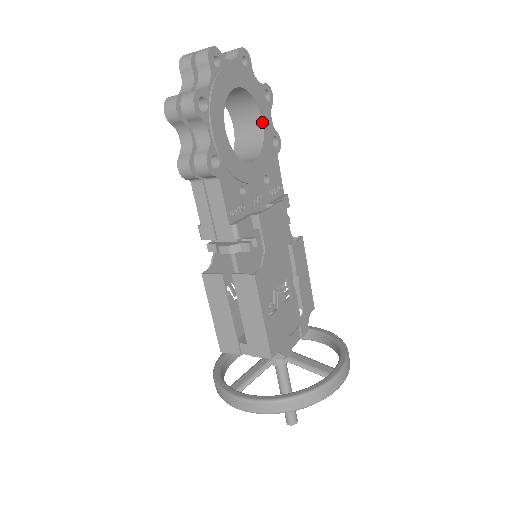
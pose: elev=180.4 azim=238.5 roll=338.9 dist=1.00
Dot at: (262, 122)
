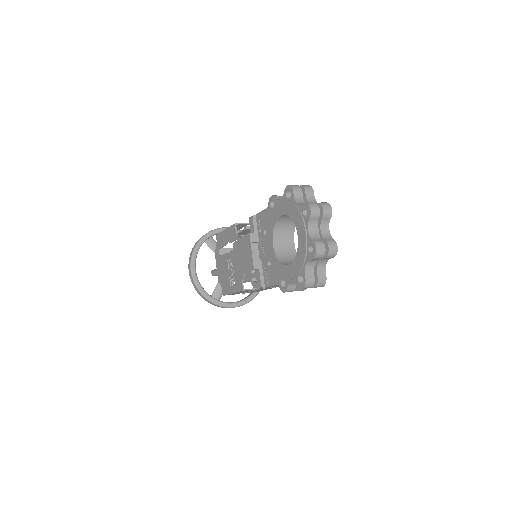
Dot at: occluded
